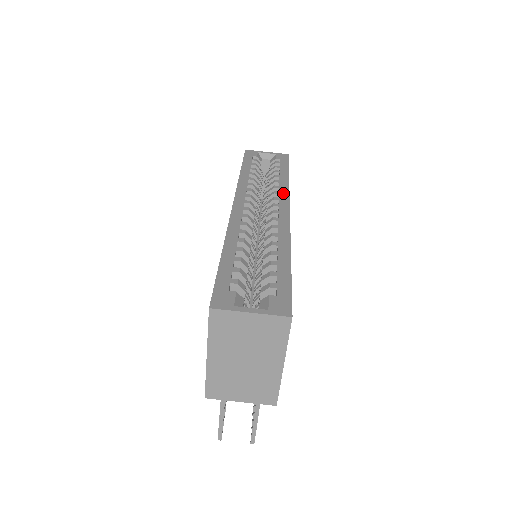
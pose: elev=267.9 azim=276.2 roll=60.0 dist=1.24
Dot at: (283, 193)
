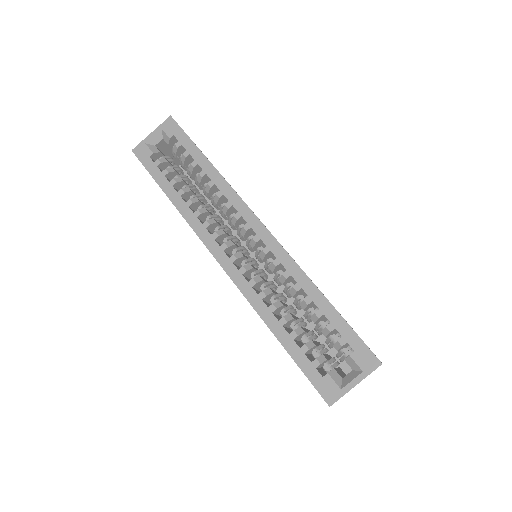
Dot at: (234, 200)
